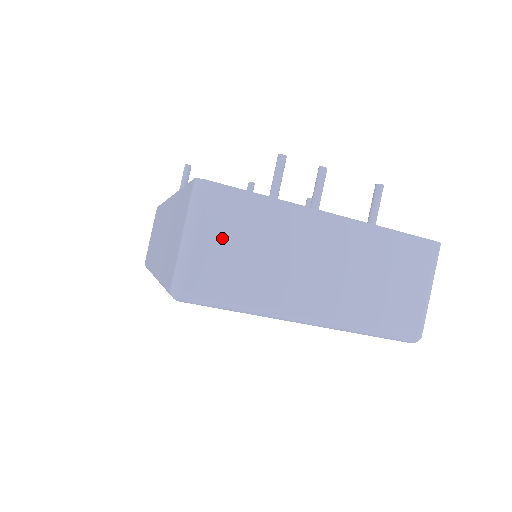
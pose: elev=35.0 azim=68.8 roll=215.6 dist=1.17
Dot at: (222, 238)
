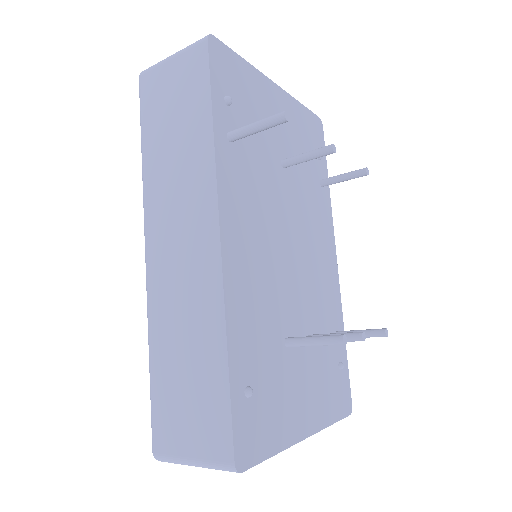
Dot at: occluded
